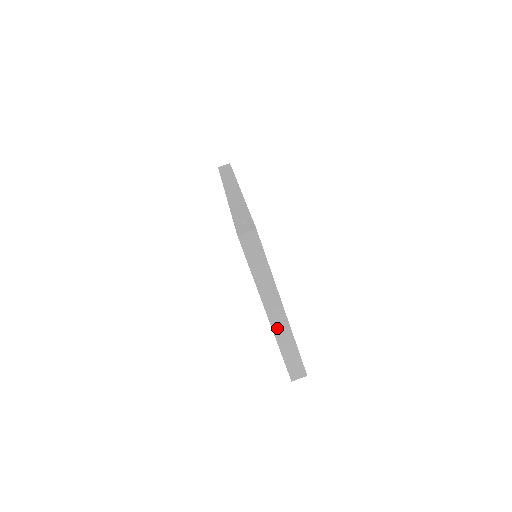
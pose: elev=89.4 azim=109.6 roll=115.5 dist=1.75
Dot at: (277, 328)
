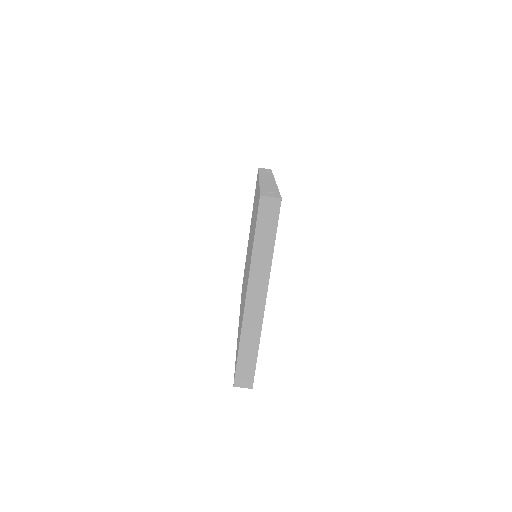
Dot at: (249, 317)
